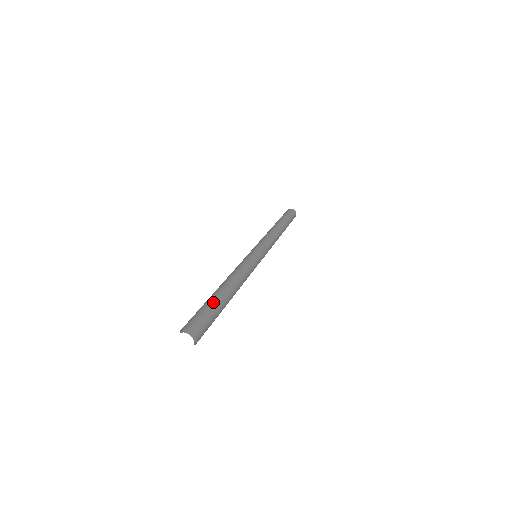
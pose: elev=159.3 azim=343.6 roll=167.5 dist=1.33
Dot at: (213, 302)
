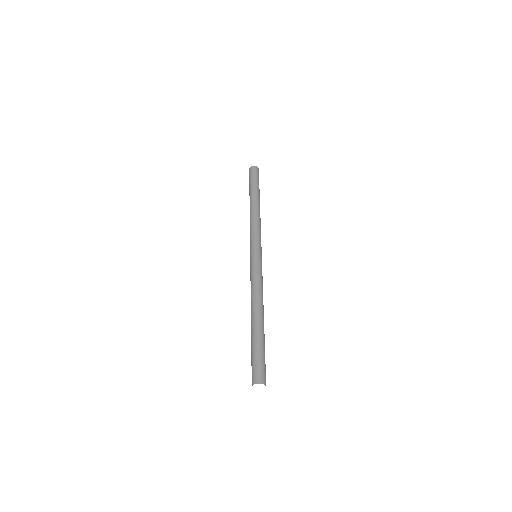
Dot at: (256, 341)
